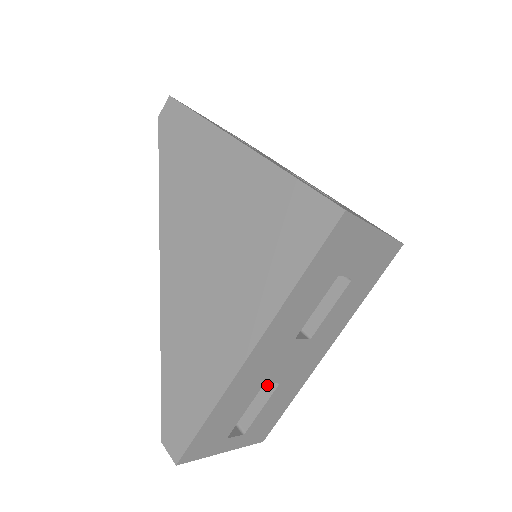
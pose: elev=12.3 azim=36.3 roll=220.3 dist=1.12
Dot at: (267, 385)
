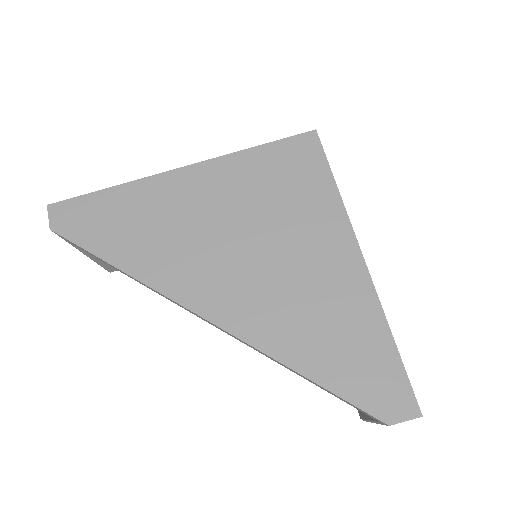
Dot at: occluded
